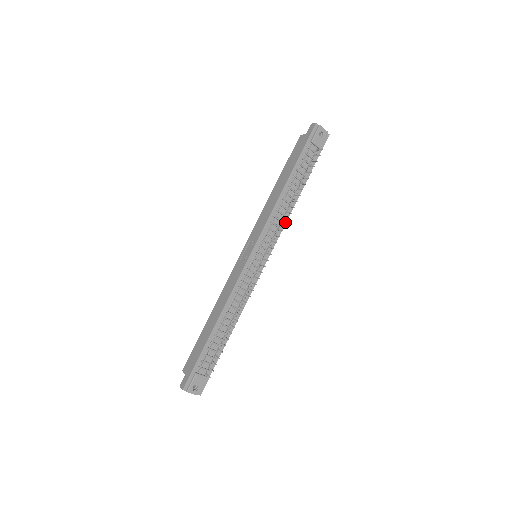
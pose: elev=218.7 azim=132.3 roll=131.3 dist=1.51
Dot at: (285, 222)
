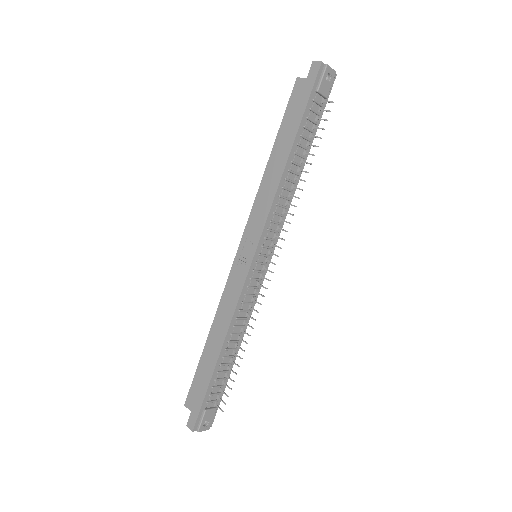
Dot at: (288, 207)
